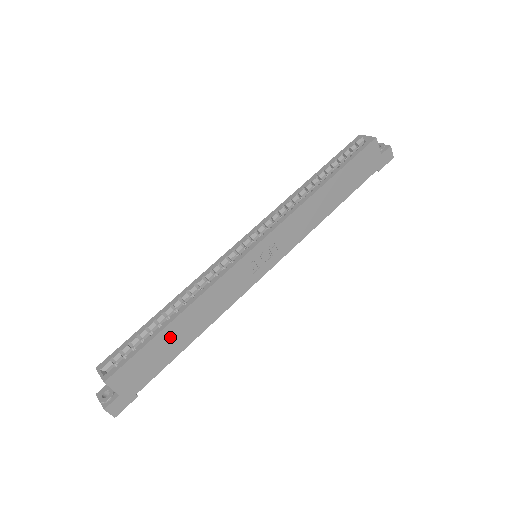
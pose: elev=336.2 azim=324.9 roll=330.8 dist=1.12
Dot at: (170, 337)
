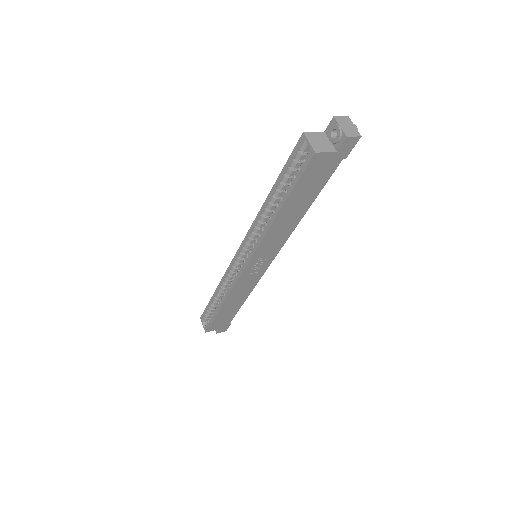
Dot at: (226, 310)
